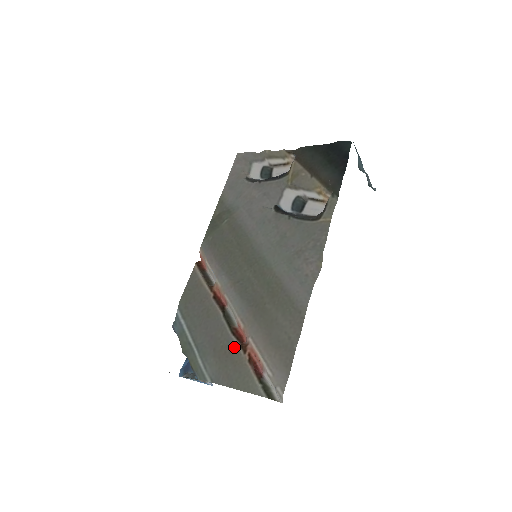
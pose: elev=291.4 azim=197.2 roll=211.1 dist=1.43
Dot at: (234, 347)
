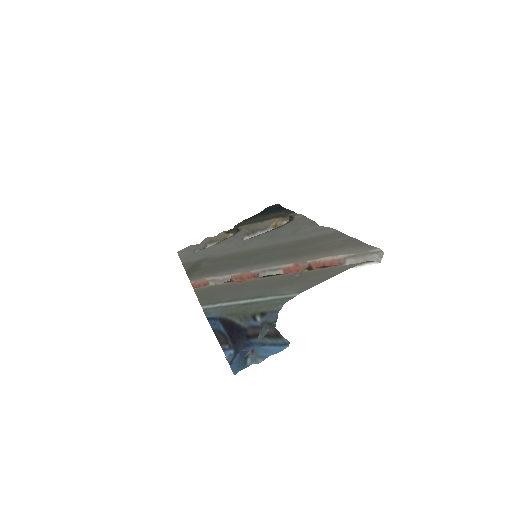
Dot at: (298, 273)
